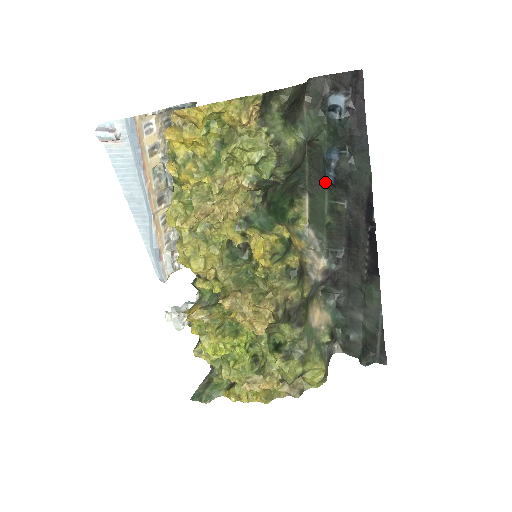
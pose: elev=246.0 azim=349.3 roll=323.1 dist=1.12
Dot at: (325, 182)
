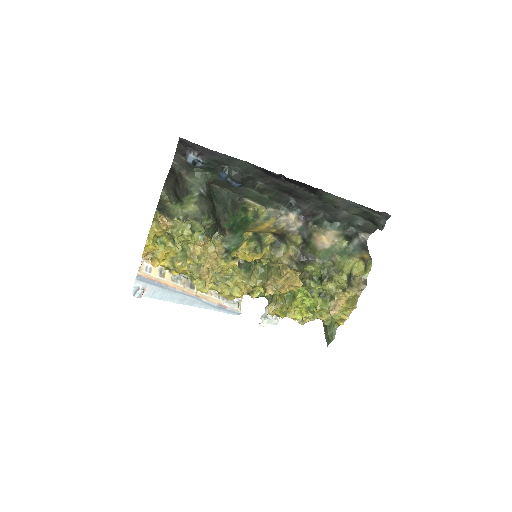
Dot at: (240, 187)
